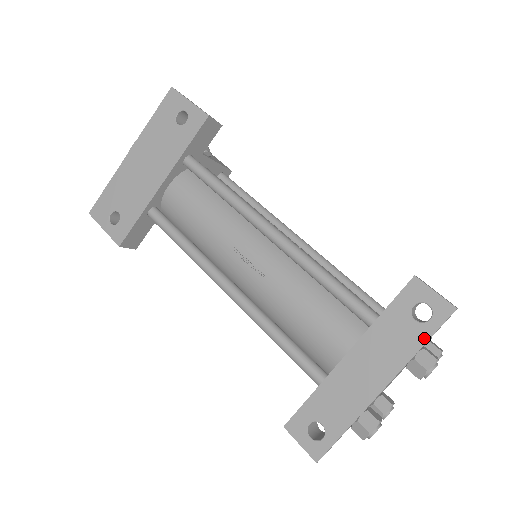
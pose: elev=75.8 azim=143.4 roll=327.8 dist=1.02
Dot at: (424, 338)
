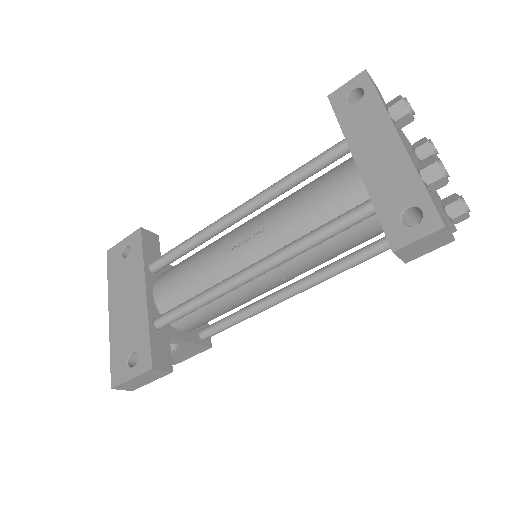
Dot at: (375, 96)
